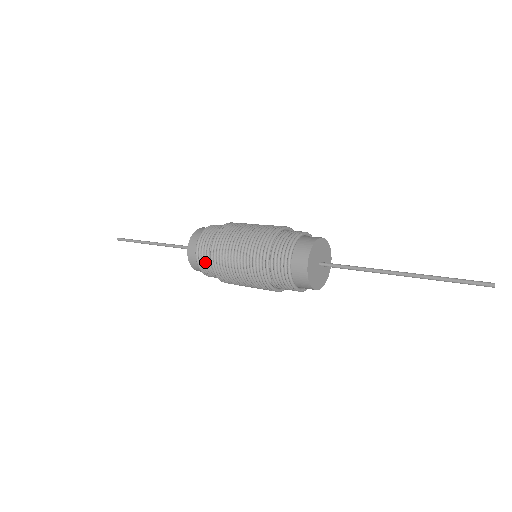
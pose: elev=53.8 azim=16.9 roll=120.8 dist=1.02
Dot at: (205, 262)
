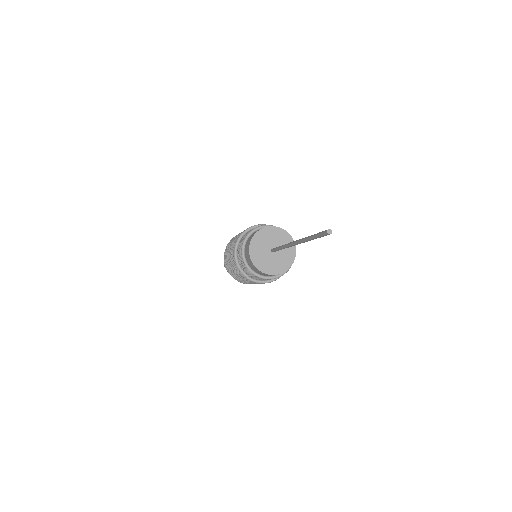
Dot at: occluded
